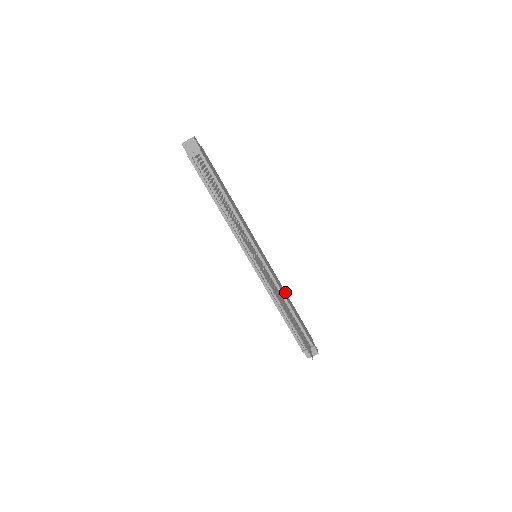
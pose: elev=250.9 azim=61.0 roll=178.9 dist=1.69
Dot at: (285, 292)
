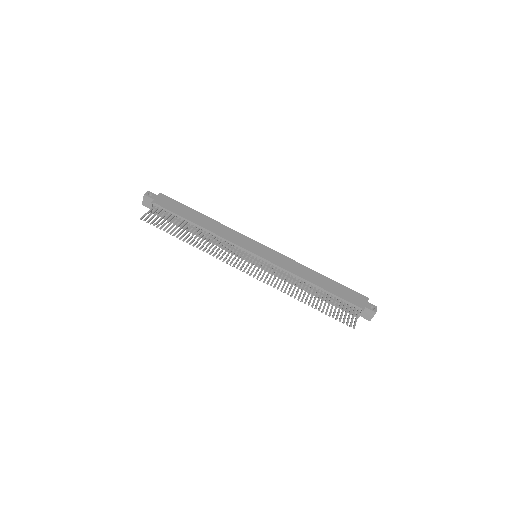
Dot at: (309, 270)
